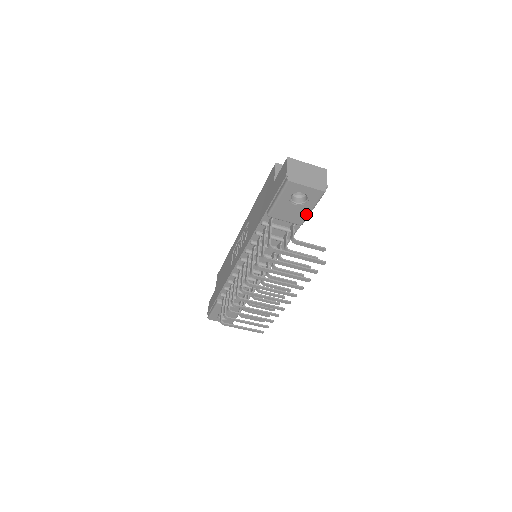
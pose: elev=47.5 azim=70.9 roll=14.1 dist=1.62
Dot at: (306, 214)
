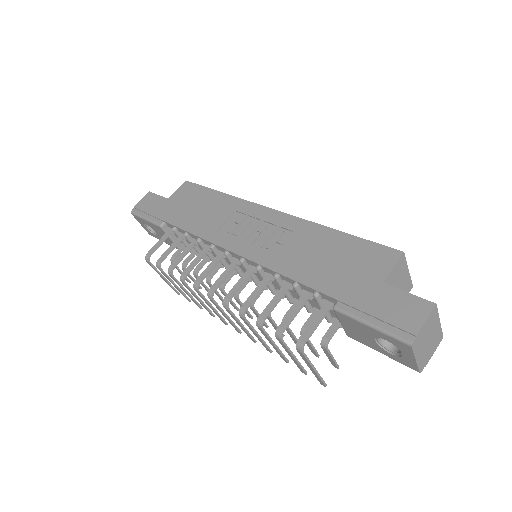
Dot at: (369, 345)
